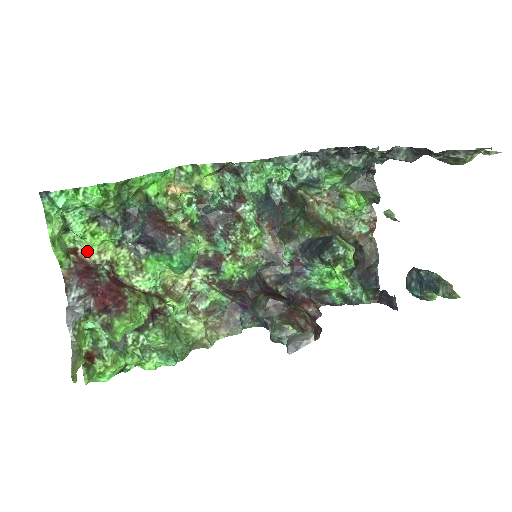
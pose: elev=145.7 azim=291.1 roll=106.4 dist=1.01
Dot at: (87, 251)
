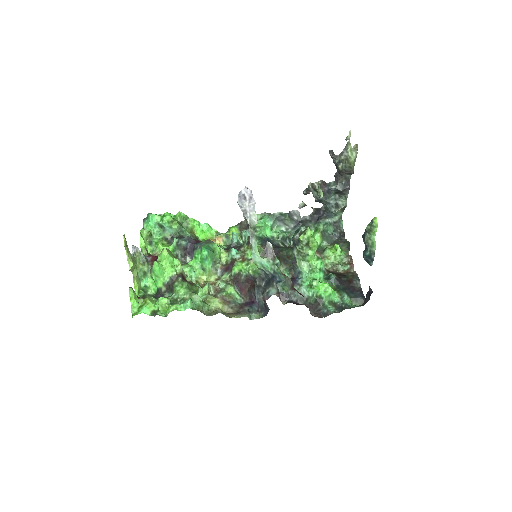
Dot at: (157, 253)
